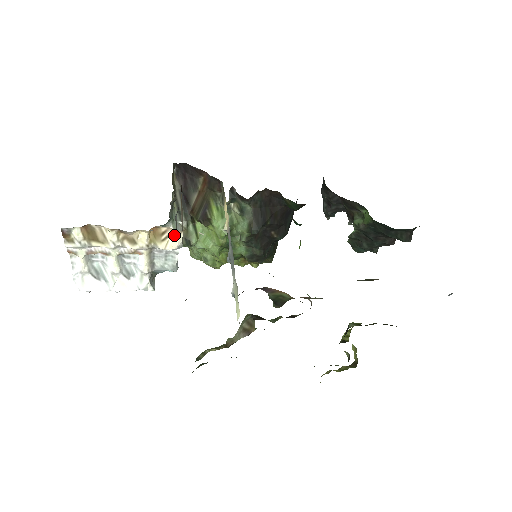
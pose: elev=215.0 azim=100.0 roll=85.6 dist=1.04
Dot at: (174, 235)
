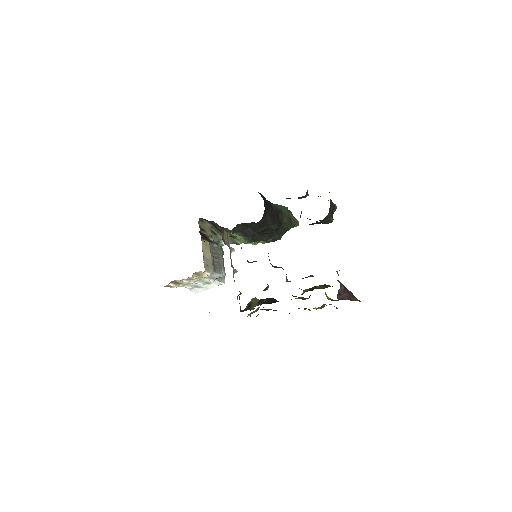
Dot at: (203, 273)
